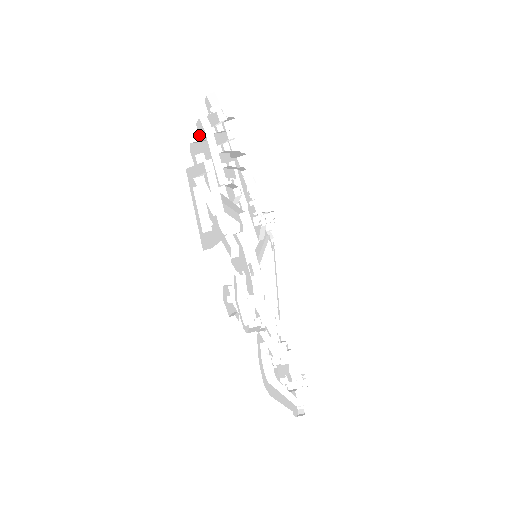
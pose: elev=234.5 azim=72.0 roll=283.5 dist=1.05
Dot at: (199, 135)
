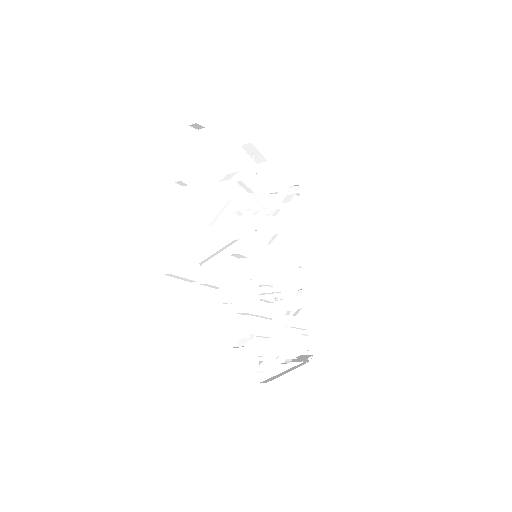
Dot at: (174, 206)
